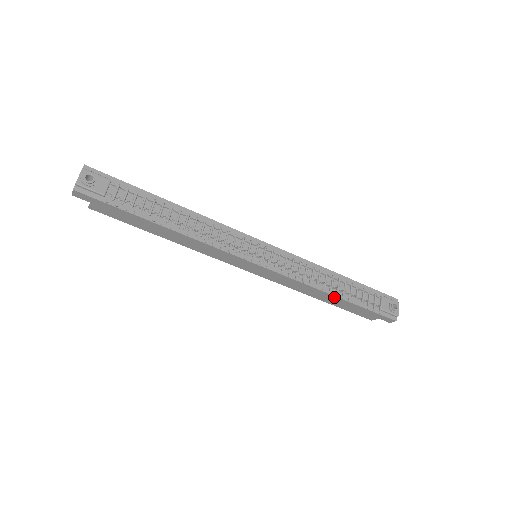
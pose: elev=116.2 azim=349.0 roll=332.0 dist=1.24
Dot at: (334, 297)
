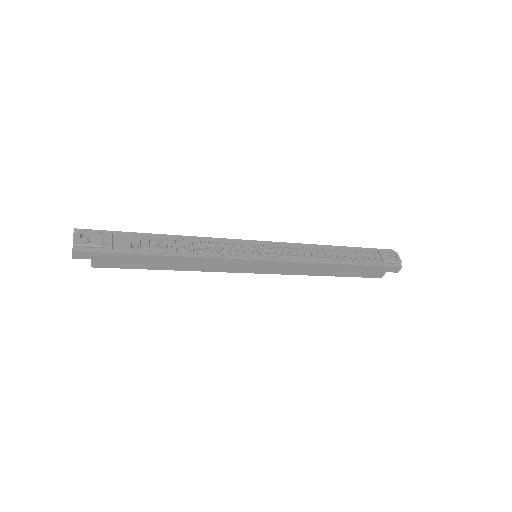
Dot at: (339, 266)
